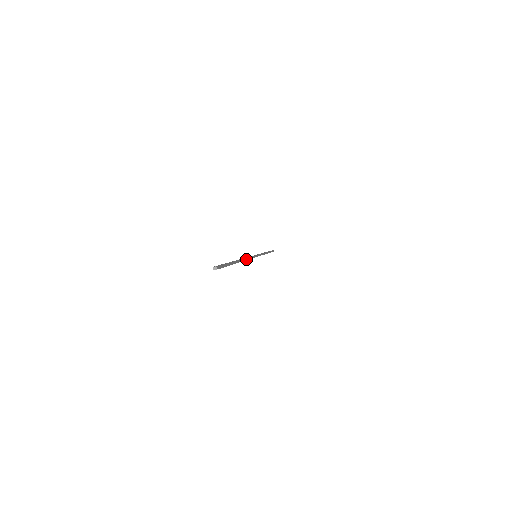
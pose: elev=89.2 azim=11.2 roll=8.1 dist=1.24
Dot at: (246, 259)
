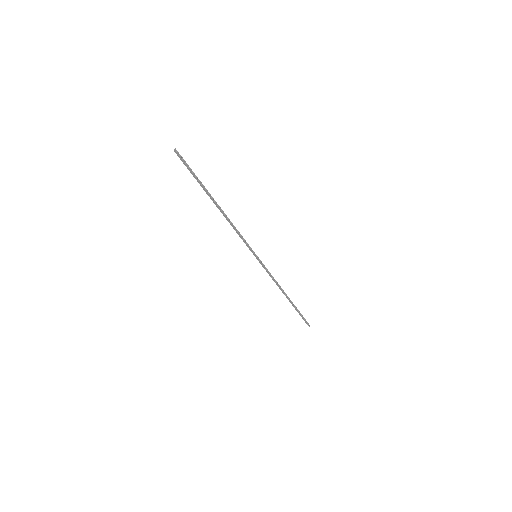
Dot at: (230, 221)
